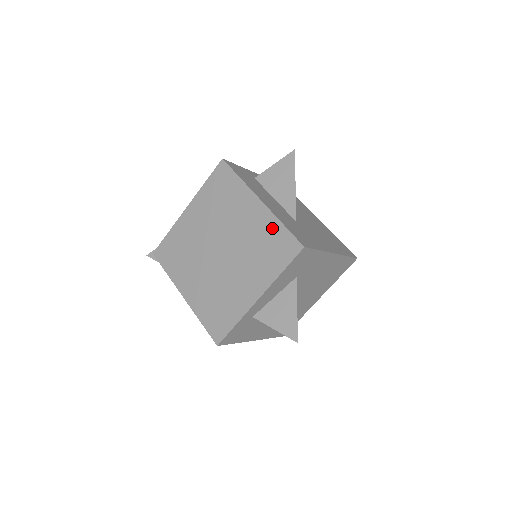
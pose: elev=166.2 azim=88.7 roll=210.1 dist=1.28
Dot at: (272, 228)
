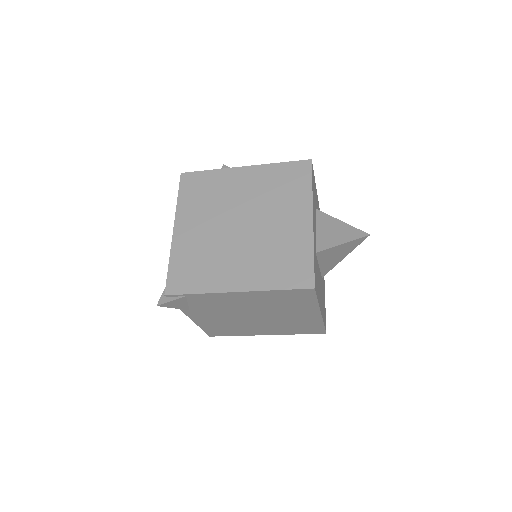
Dot at: (273, 172)
